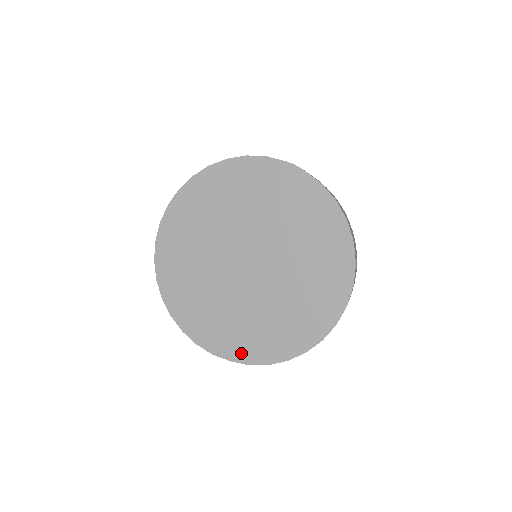
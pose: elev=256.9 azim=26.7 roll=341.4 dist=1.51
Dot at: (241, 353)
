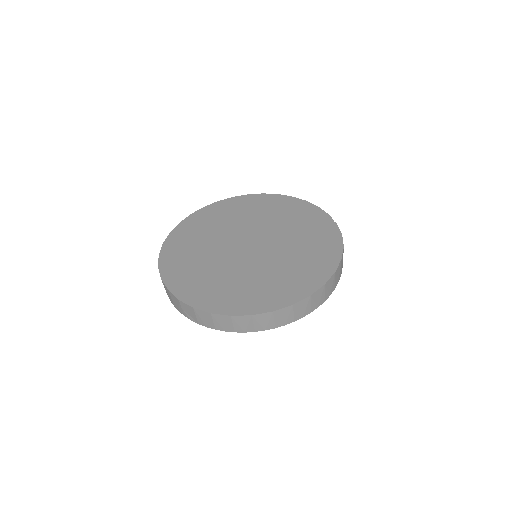
Dot at: (182, 289)
